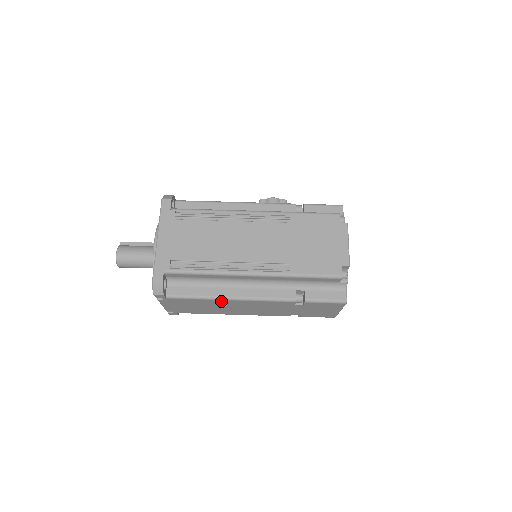
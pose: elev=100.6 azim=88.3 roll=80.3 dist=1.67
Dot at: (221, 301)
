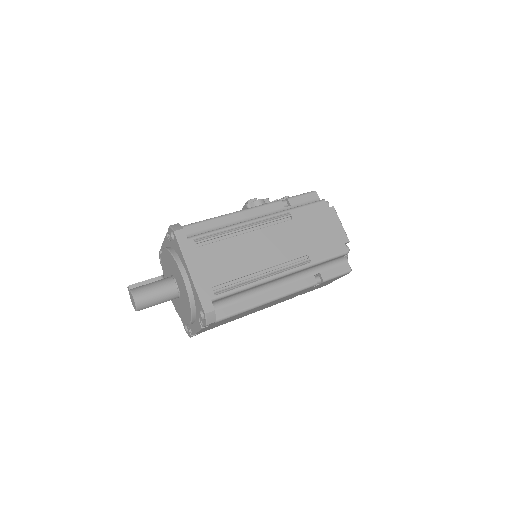
Dot at: (258, 307)
